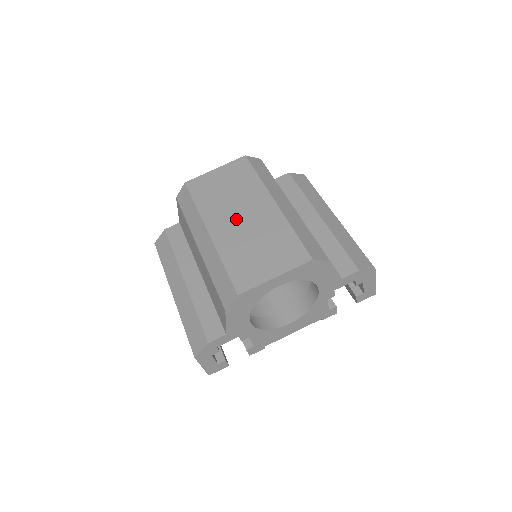
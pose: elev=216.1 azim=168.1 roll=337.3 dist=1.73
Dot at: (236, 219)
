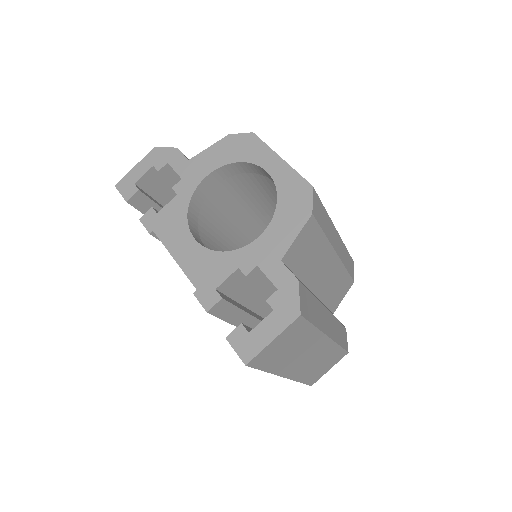
Dot at: occluded
